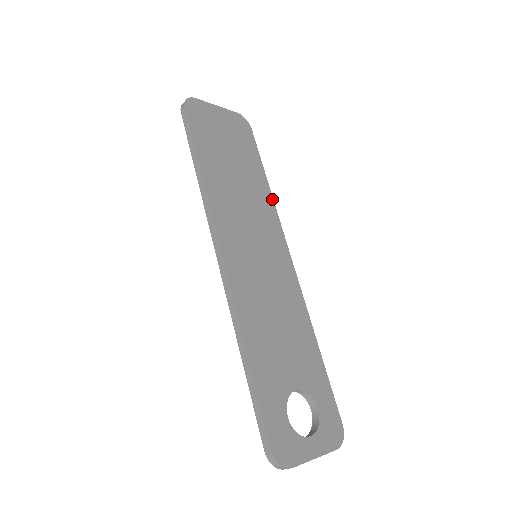
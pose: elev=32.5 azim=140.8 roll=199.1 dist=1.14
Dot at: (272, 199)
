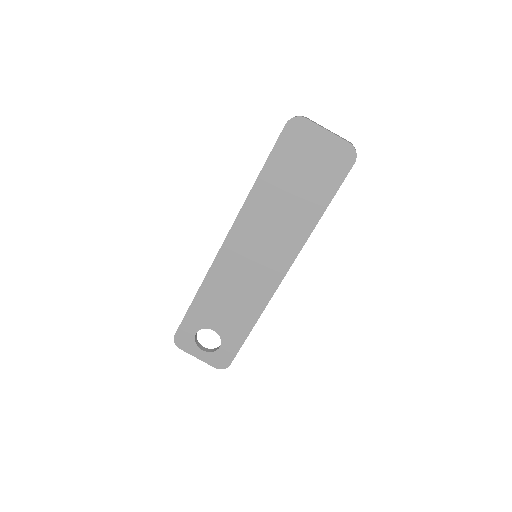
Dot at: (312, 230)
